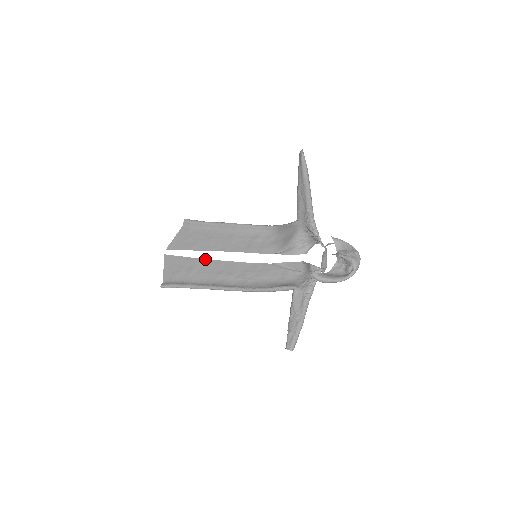
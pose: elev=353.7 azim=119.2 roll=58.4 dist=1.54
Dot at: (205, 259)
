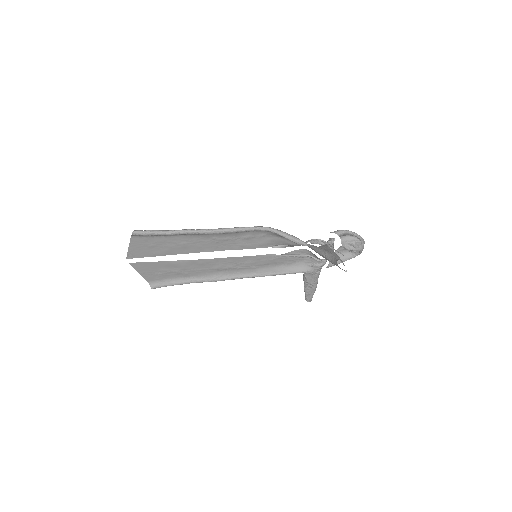
Dot at: (190, 260)
